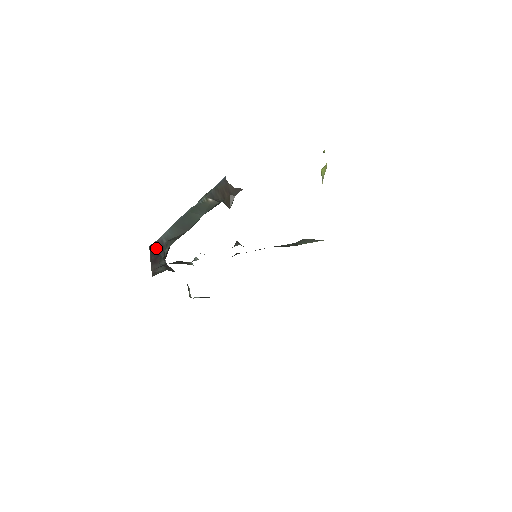
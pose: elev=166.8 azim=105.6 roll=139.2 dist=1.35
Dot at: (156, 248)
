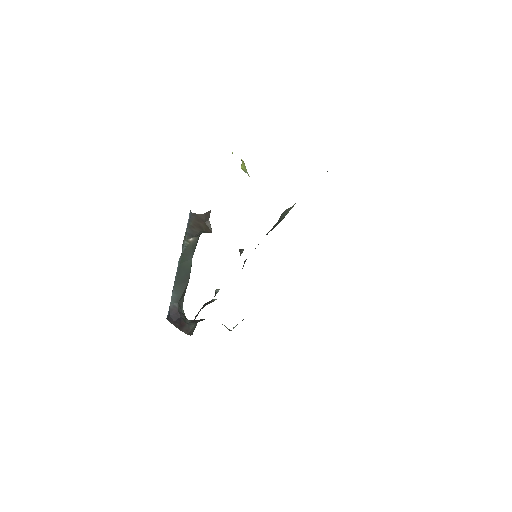
Dot at: (173, 316)
